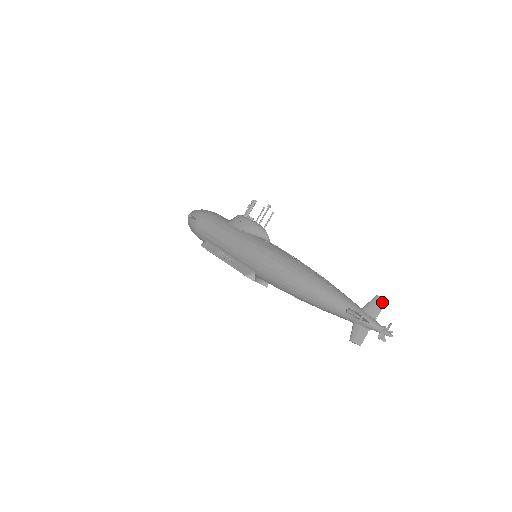
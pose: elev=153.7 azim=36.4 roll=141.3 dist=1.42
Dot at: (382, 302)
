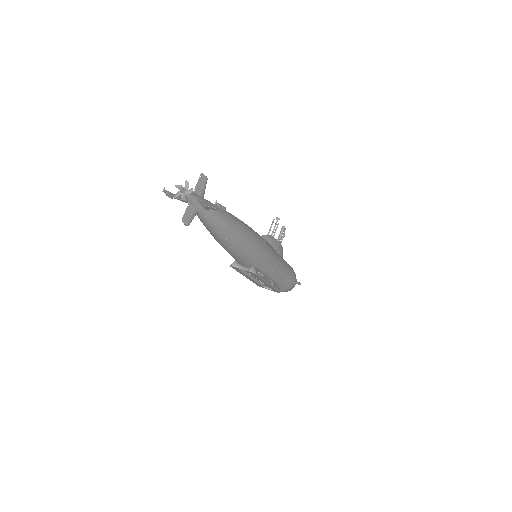
Dot at: (201, 177)
